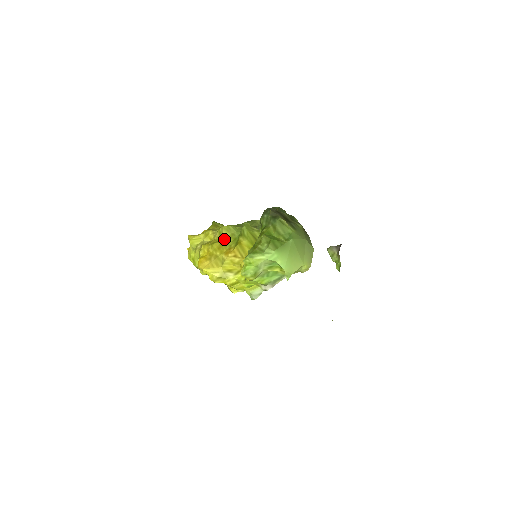
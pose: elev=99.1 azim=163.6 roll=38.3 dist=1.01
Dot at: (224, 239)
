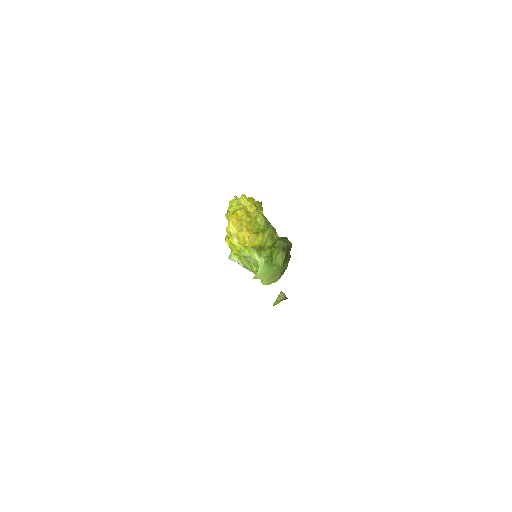
Dot at: (255, 222)
